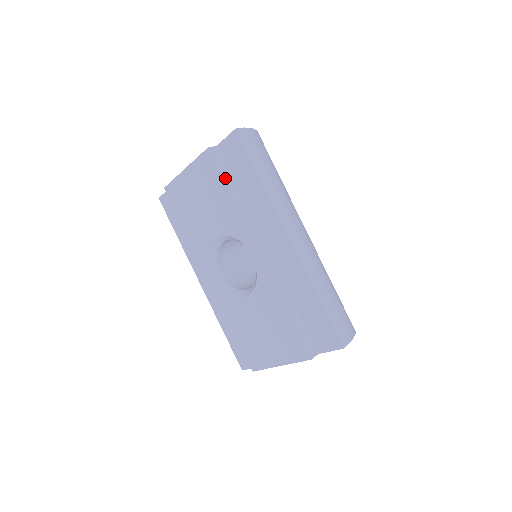
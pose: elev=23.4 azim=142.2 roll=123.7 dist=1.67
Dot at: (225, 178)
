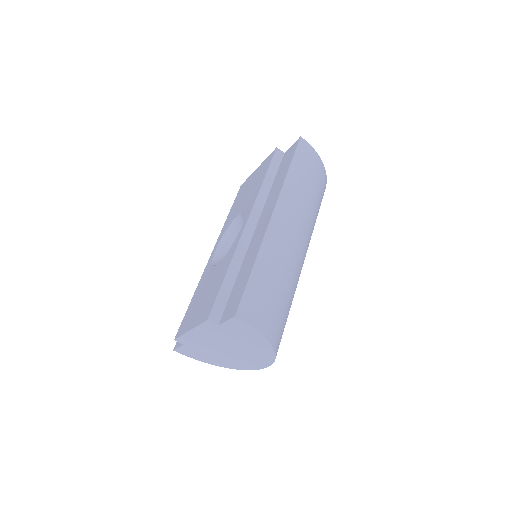
Dot at: (271, 169)
